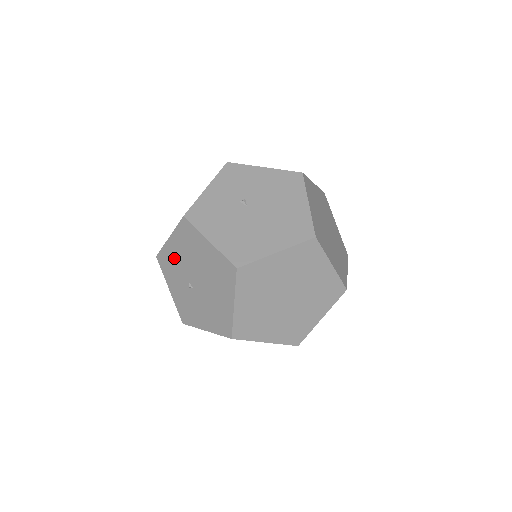
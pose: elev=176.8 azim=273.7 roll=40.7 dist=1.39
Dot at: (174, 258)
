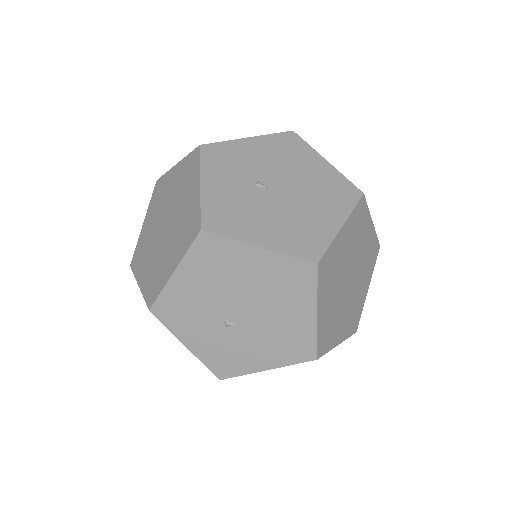
Dot at: (189, 298)
